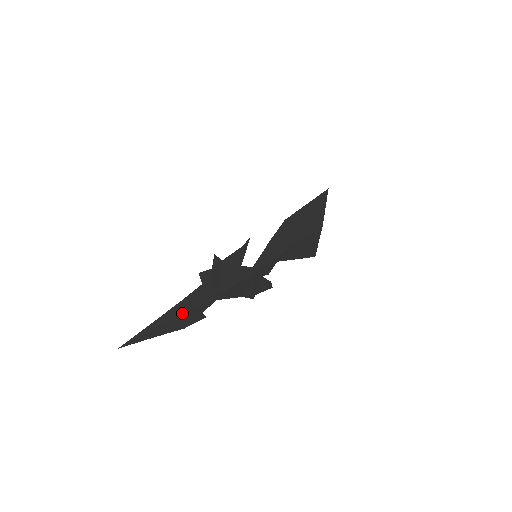
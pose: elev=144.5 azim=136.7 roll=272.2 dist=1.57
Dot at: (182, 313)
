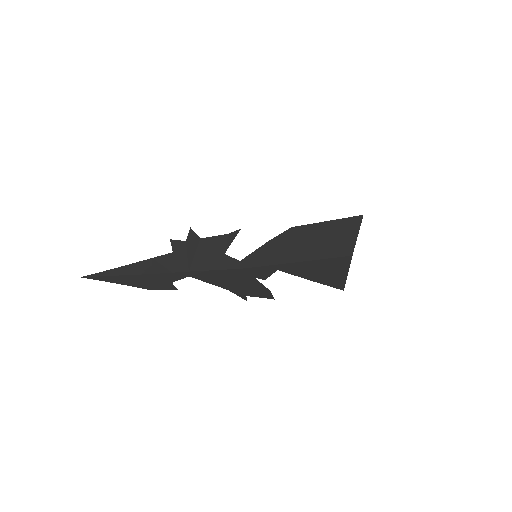
Dot at: (148, 272)
